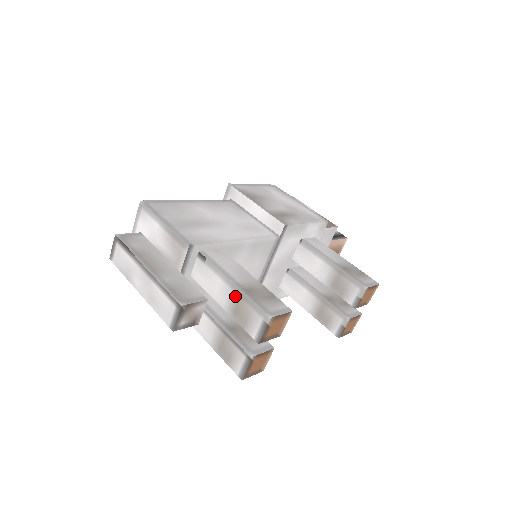
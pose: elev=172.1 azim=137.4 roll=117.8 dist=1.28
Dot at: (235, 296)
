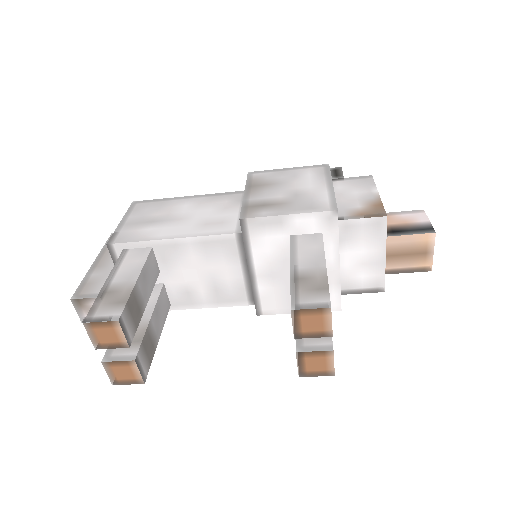
Dot at: occluded
